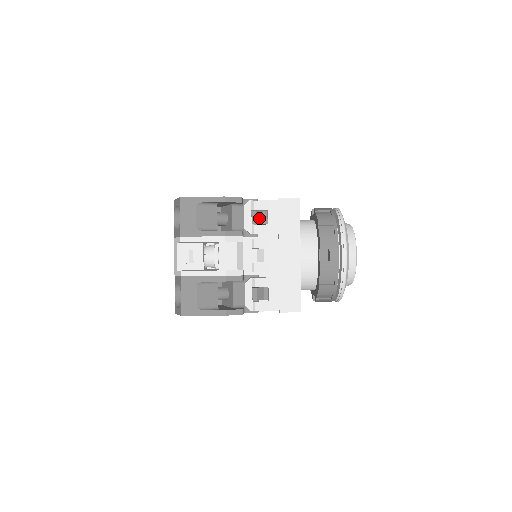
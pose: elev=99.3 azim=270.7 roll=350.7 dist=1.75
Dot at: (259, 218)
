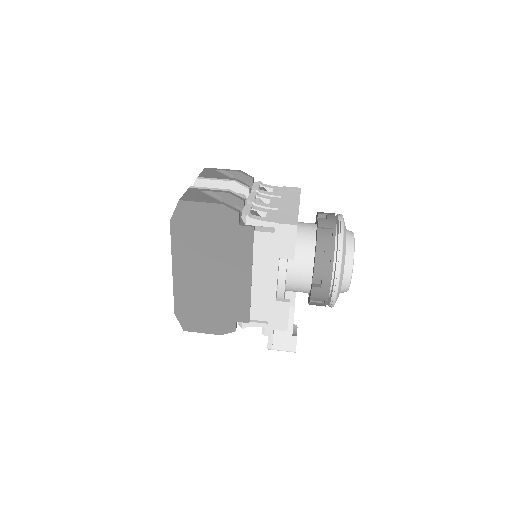
Dot at: occluded
